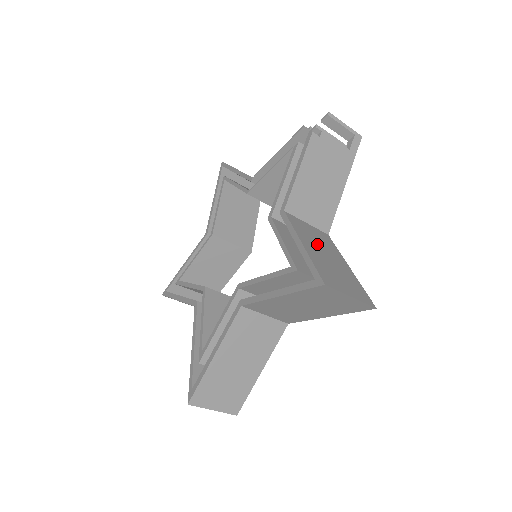
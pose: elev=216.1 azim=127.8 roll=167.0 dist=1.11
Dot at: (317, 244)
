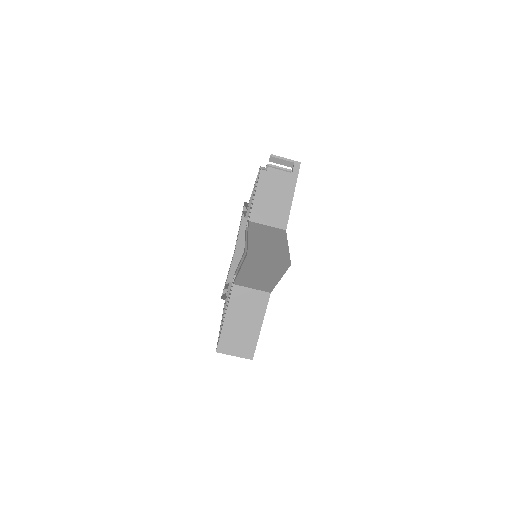
Dot at: (265, 236)
